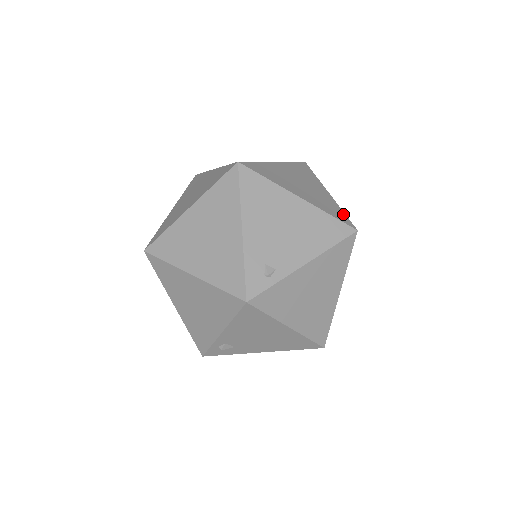
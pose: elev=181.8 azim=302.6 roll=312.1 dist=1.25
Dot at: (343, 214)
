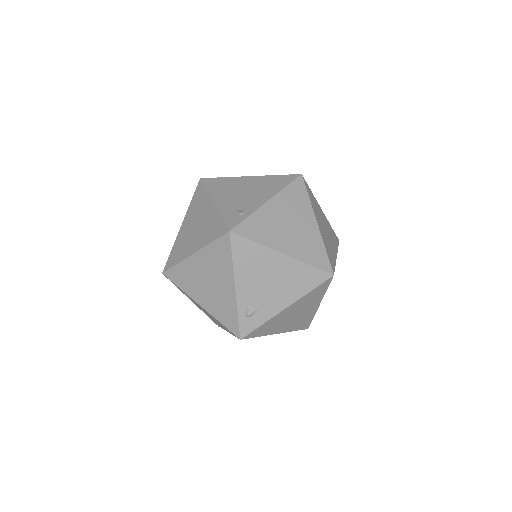
Dot at: occluded
